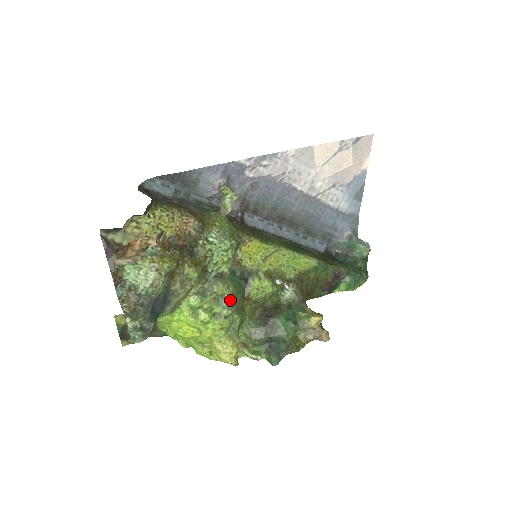
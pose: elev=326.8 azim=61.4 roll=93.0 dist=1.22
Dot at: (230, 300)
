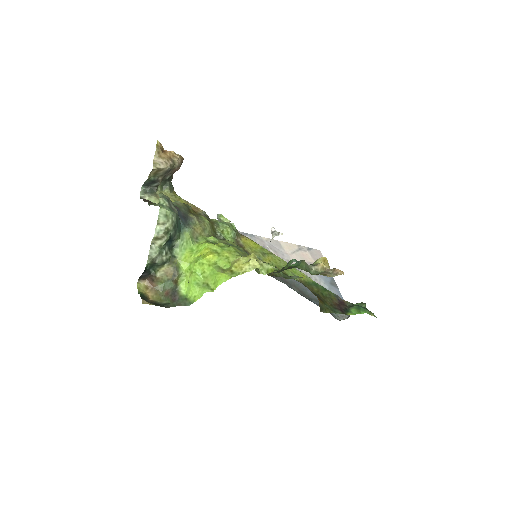
Dot at: occluded
